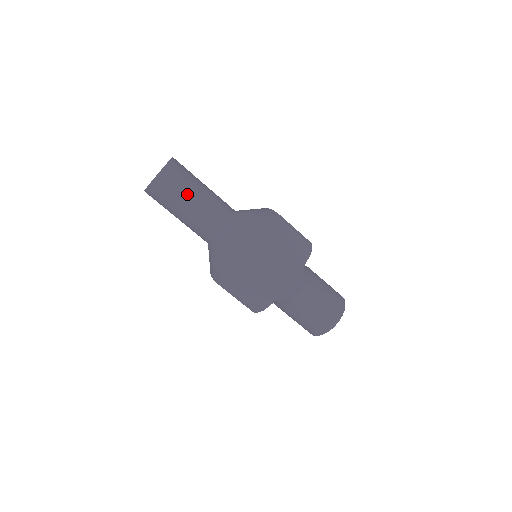
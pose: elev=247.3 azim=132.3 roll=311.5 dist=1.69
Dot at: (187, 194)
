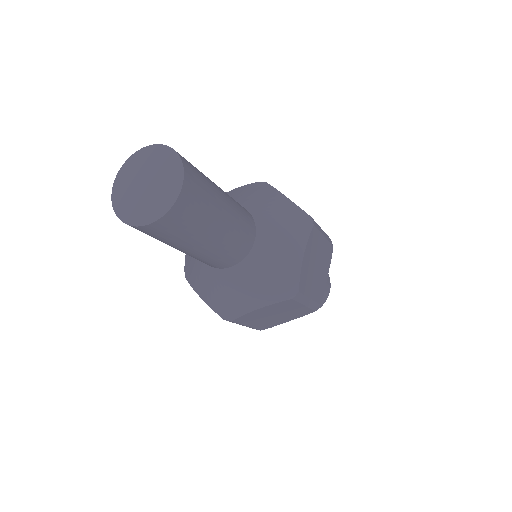
Dot at: (209, 227)
